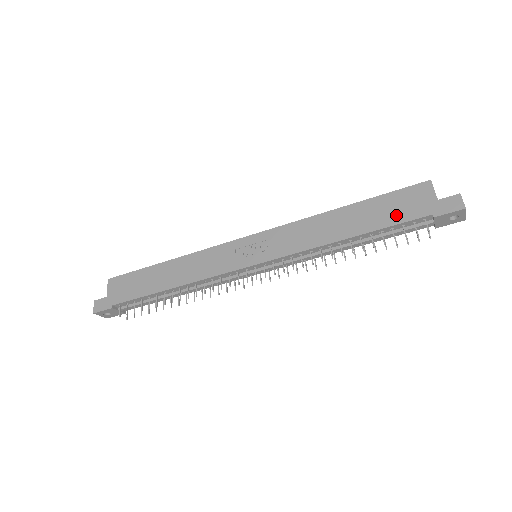
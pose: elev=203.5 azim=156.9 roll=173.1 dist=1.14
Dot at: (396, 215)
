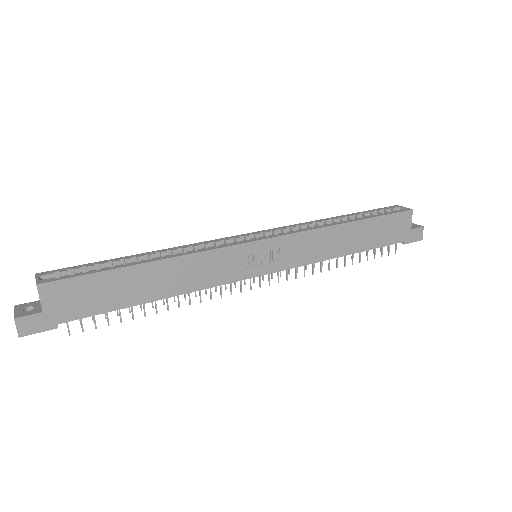
Dot at: (384, 238)
